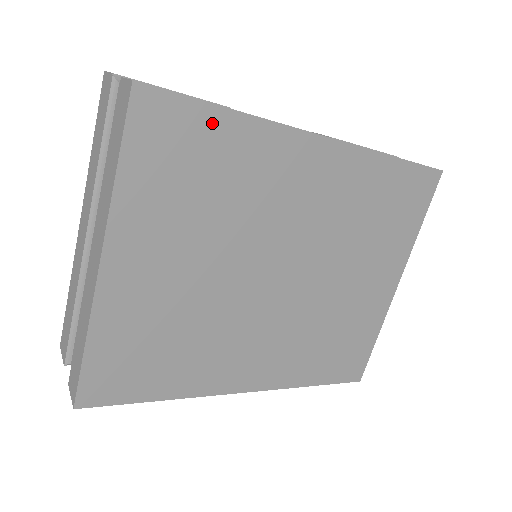
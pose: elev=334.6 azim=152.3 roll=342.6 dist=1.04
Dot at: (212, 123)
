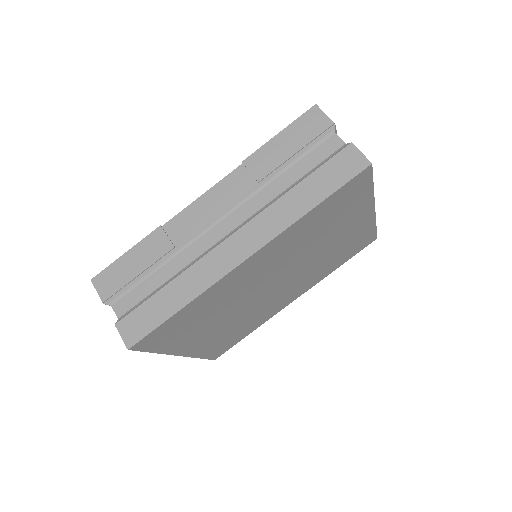
Dot at: (177, 318)
